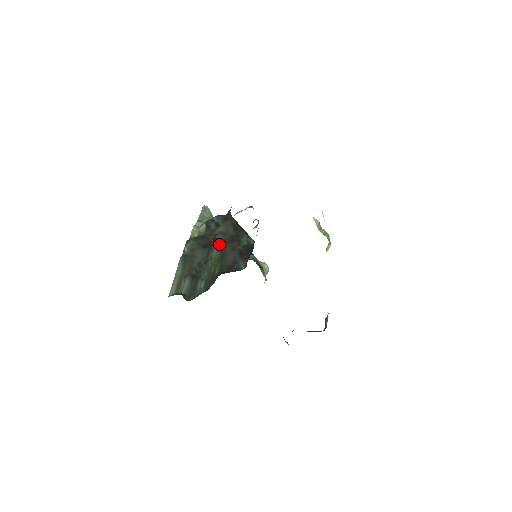
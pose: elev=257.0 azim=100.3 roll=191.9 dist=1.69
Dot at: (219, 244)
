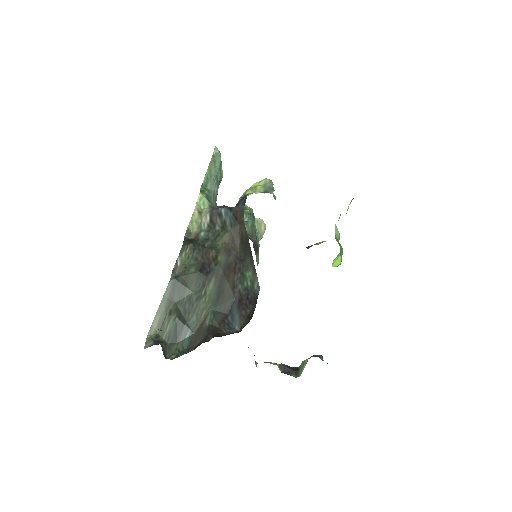
Dot at: (219, 273)
